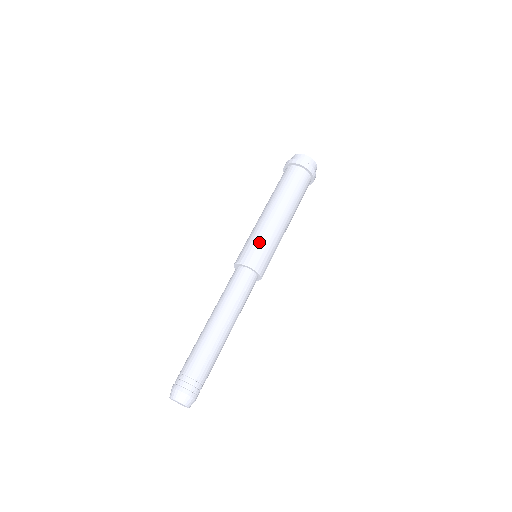
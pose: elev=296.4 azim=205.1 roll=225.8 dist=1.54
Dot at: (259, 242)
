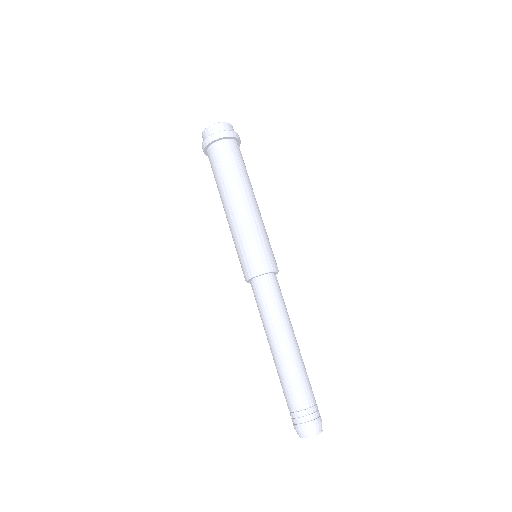
Dot at: (240, 249)
